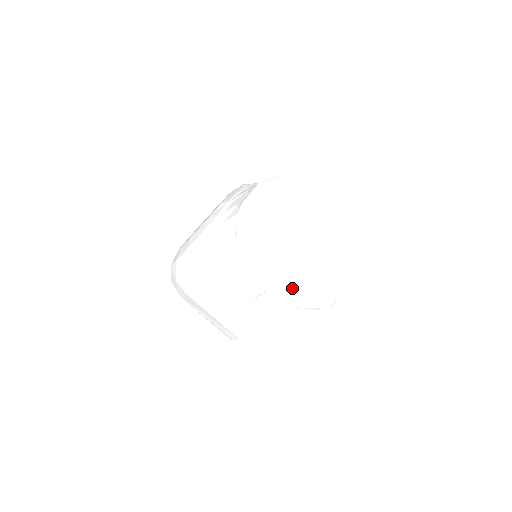
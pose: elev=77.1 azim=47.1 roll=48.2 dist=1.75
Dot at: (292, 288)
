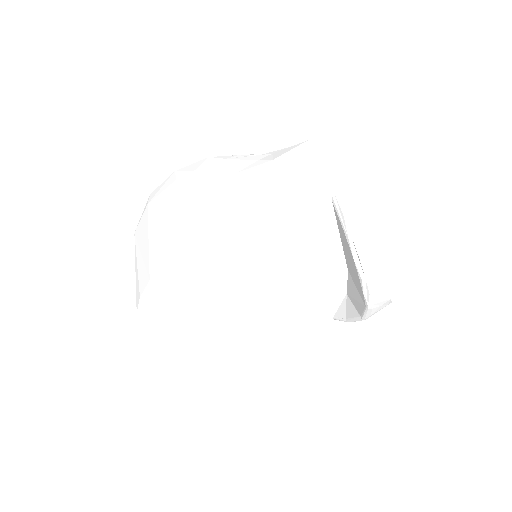
Dot at: occluded
